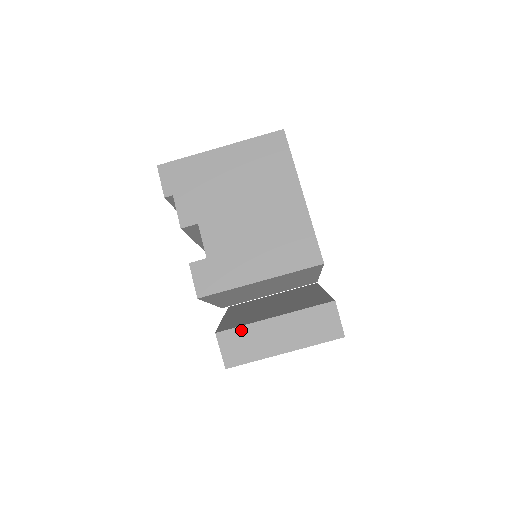
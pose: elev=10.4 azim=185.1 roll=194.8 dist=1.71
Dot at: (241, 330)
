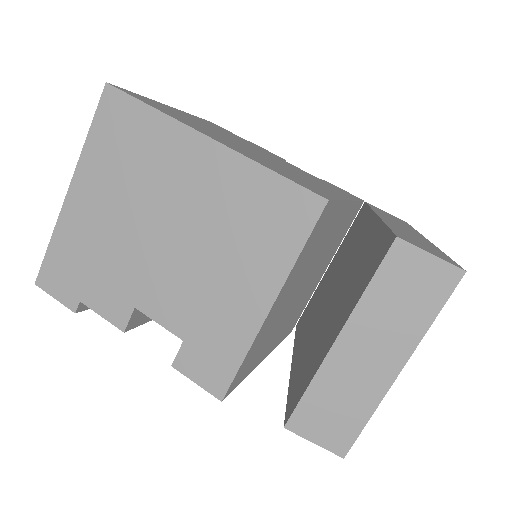
Dot at: (311, 395)
